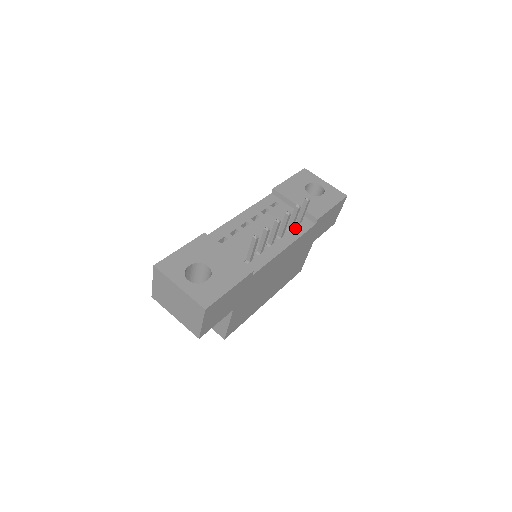
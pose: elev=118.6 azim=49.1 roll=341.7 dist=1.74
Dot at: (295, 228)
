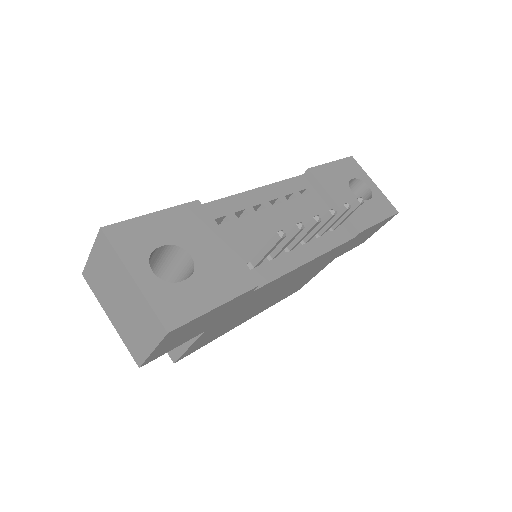
Dot at: (326, 235)
